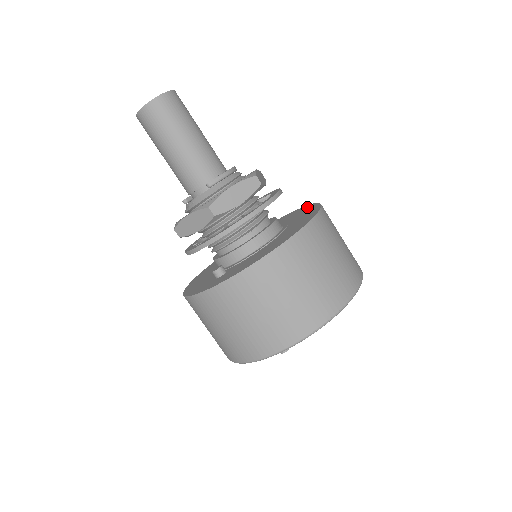
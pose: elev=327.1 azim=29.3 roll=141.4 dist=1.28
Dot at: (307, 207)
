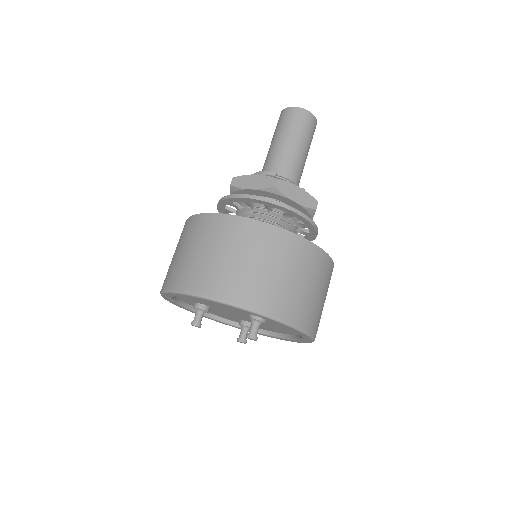
Dot at: occluded
